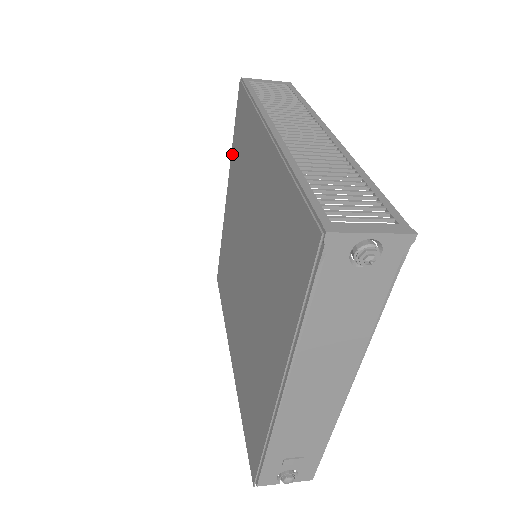
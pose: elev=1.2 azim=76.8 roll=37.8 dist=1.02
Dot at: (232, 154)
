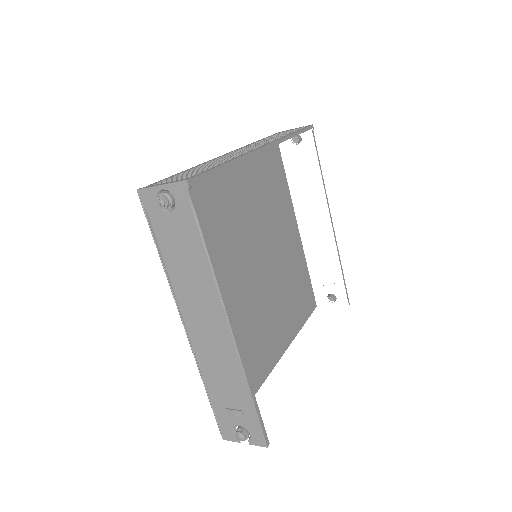
Dot at: (286, 192)
